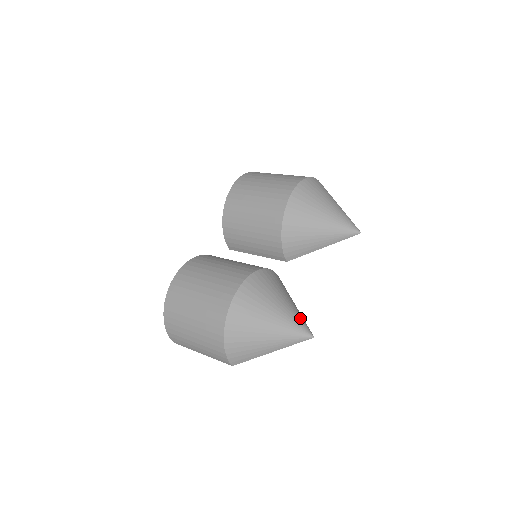
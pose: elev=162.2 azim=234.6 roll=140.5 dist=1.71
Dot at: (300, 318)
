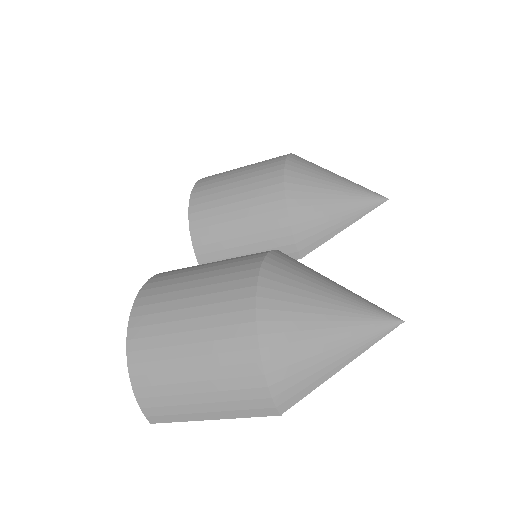
Dot at: (368, 301)
